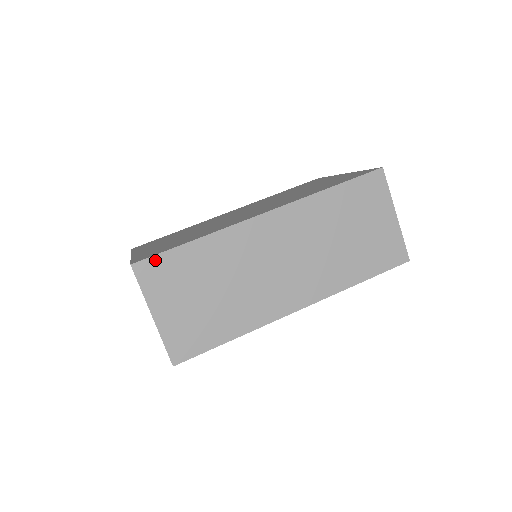
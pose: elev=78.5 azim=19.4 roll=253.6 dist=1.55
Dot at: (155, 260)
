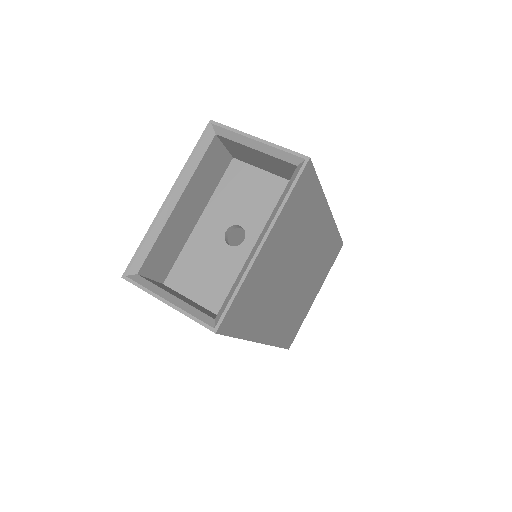
Dot at: occluded
